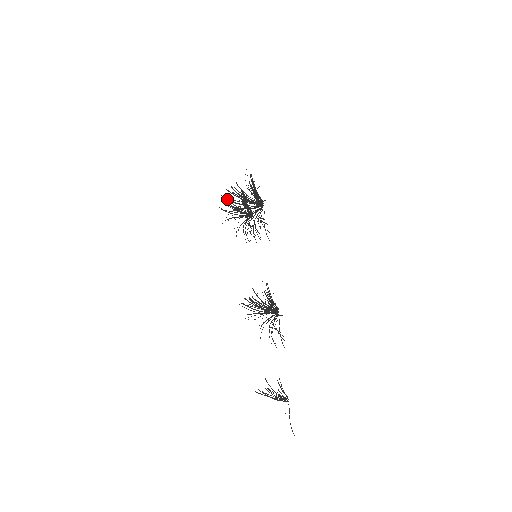
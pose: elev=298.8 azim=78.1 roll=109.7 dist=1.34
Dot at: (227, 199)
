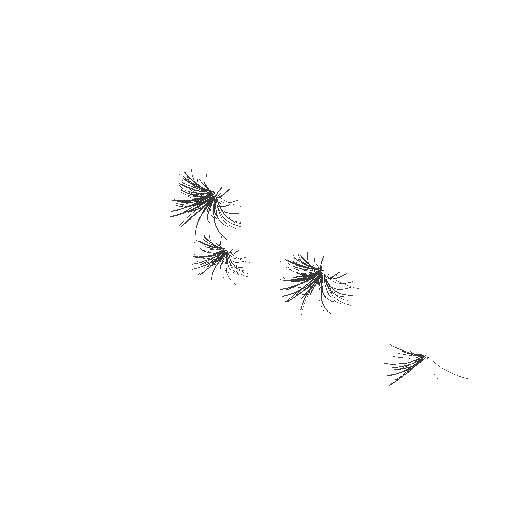
Dot at: occluded
